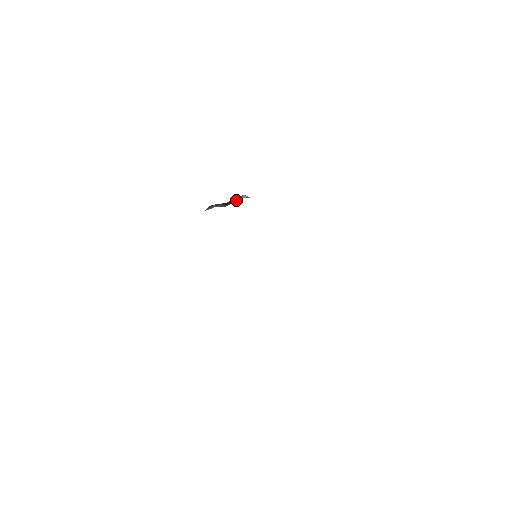
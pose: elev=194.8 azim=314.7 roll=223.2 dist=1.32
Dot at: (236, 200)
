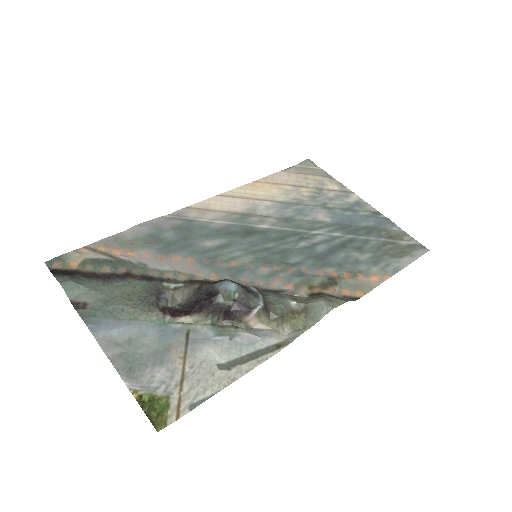
Dot at: (239, 322)
